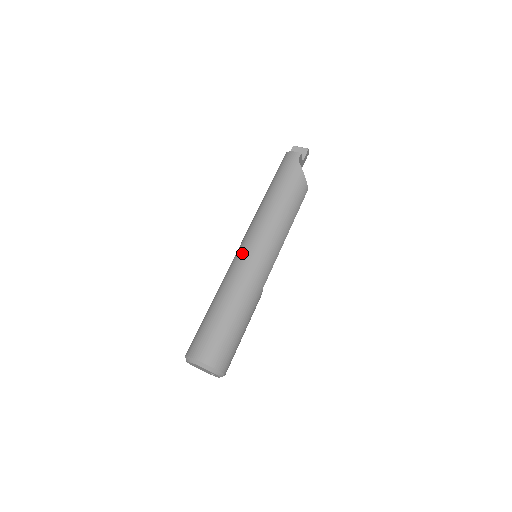
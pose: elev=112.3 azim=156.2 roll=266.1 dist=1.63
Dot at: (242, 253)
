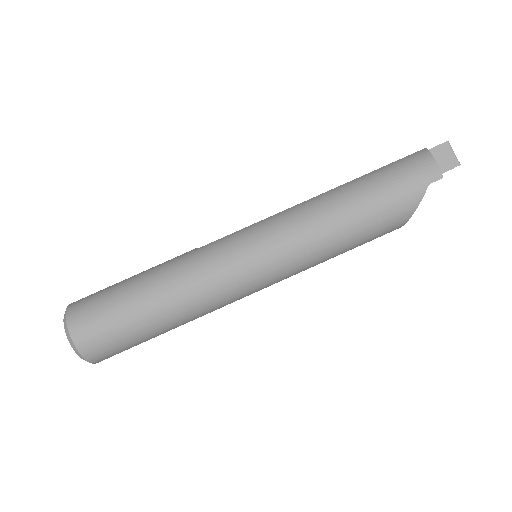
Dot at: (238, 249)
